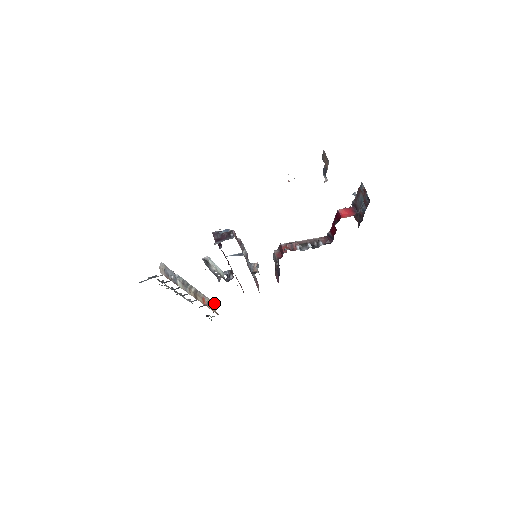
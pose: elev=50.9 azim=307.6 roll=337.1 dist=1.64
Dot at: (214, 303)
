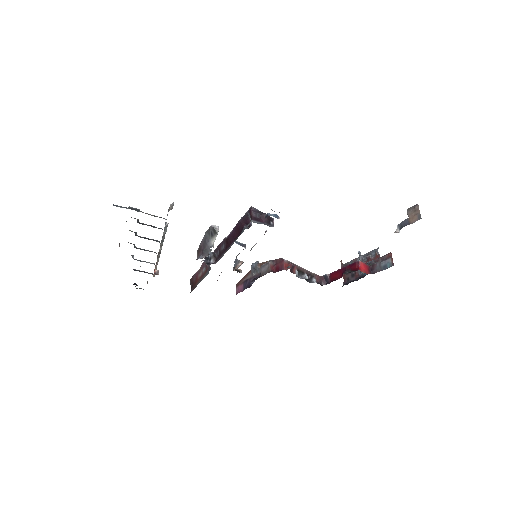
Dot at: (154, 275)
